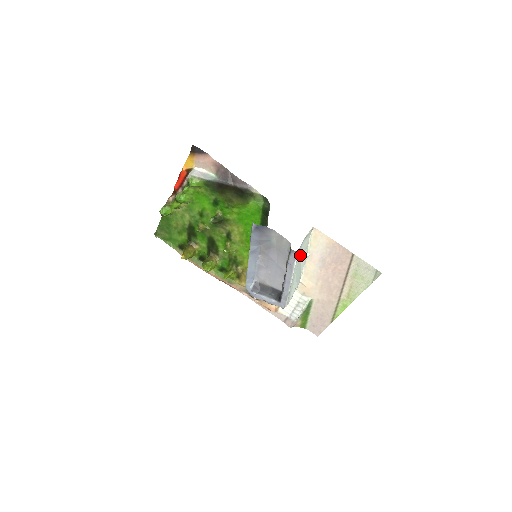
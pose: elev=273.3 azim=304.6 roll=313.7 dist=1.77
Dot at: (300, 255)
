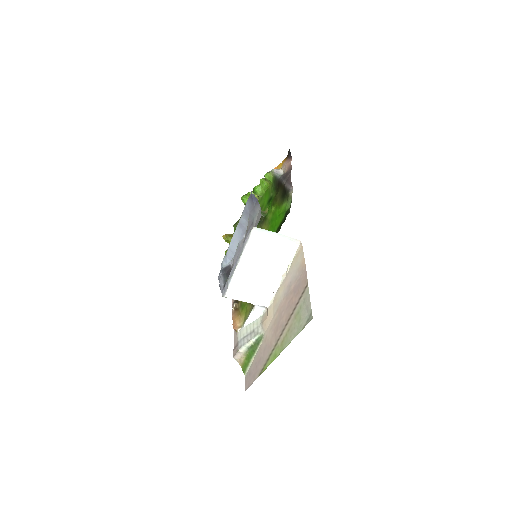
Dot at: (266, 249)
